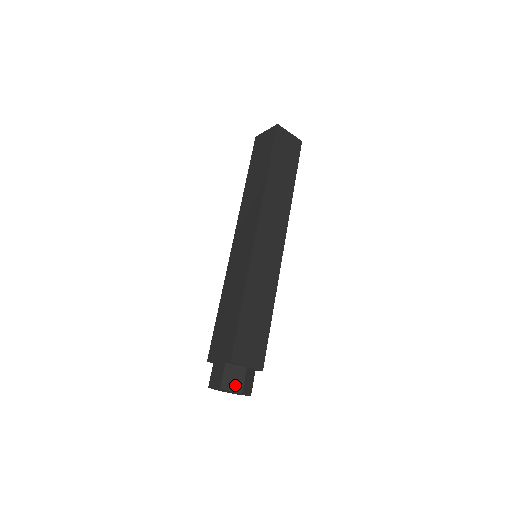
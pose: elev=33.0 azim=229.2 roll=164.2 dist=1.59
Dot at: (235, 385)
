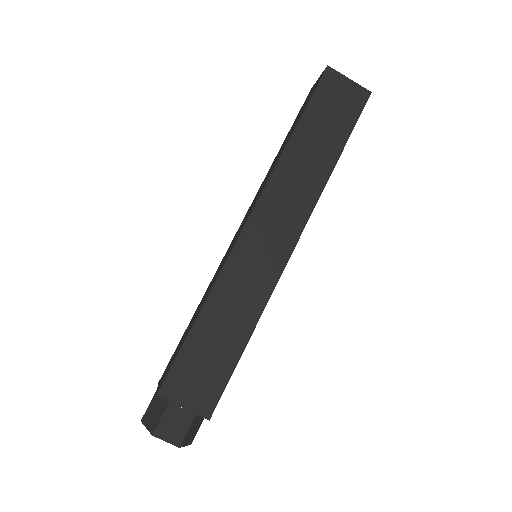
Dot at: (191, 438)
